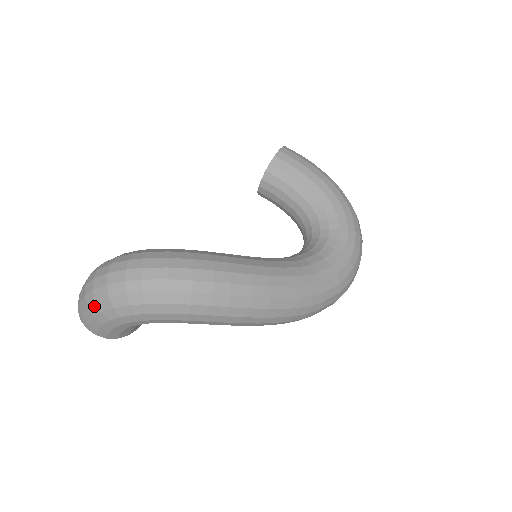
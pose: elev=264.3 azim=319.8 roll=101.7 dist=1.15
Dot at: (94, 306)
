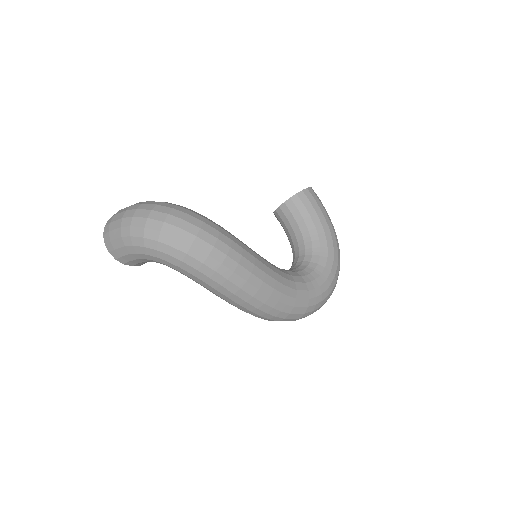
Dot at: (127, 229)
